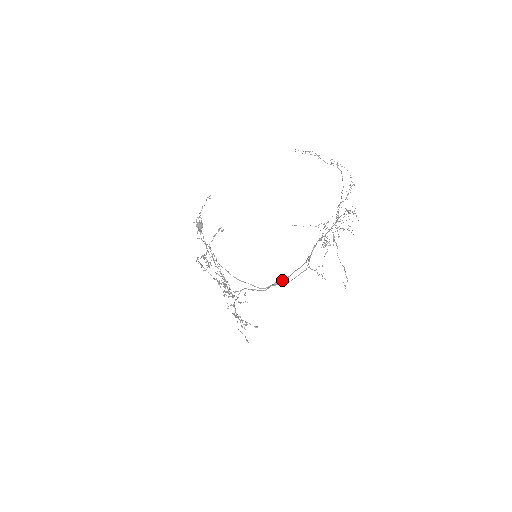
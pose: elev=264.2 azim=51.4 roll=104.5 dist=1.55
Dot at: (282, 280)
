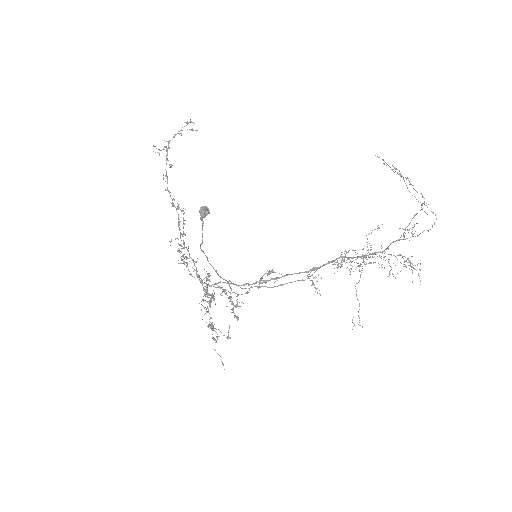
Dot at: (268, 280)
